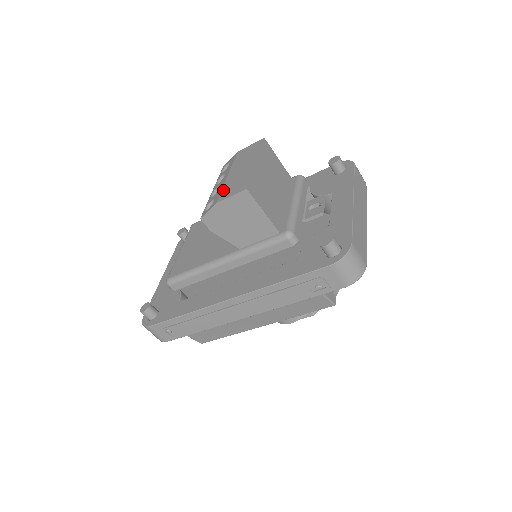
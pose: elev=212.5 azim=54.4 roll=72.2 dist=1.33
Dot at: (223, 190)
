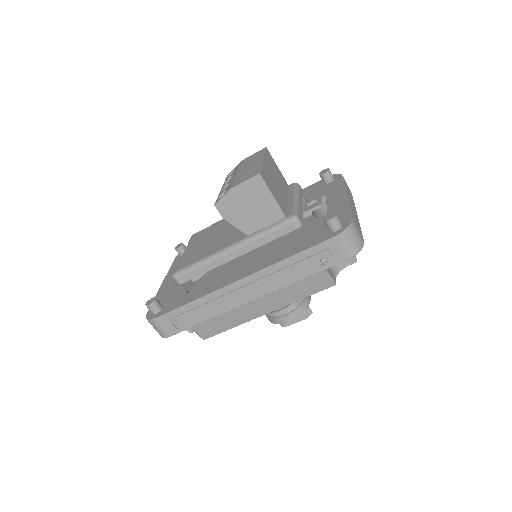
Dot at: (235, 181)
